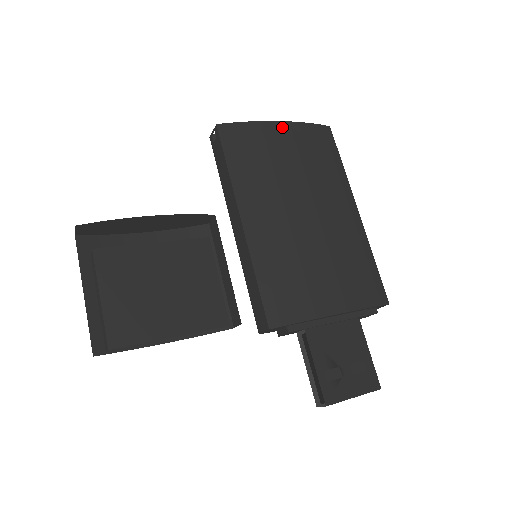
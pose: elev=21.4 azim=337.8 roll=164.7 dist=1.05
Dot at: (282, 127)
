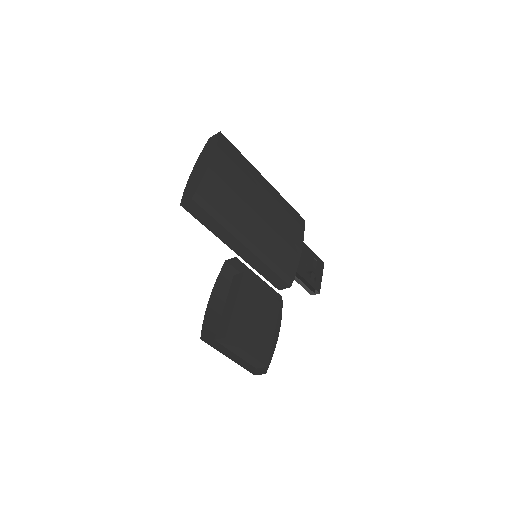
Dot at: (214, 164)
